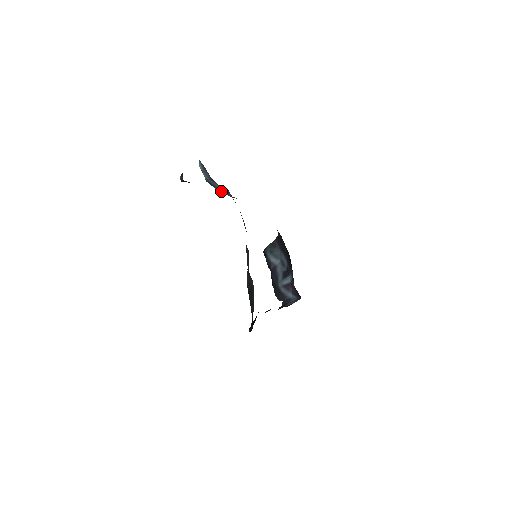
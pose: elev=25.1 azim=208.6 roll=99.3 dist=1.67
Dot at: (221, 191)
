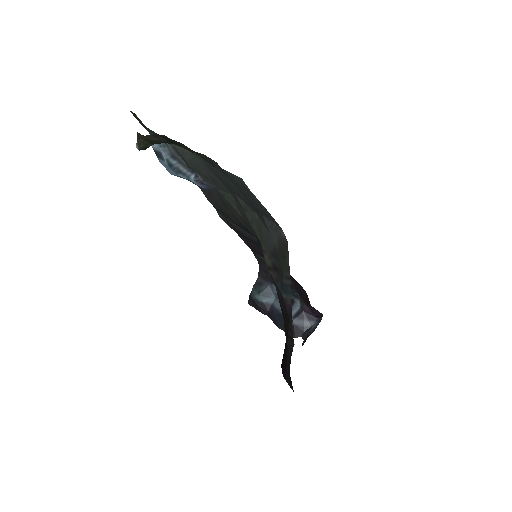
Dot at: (187, 179)
